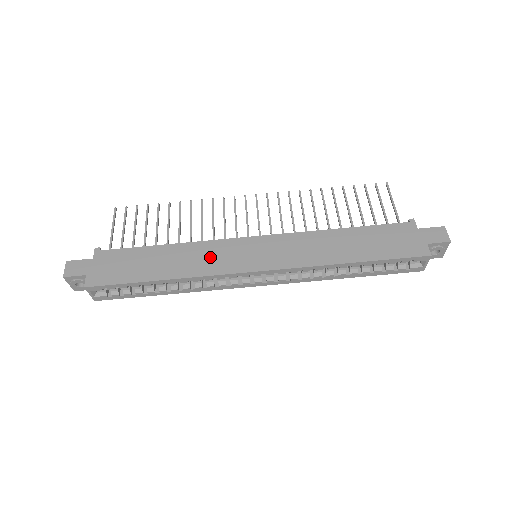
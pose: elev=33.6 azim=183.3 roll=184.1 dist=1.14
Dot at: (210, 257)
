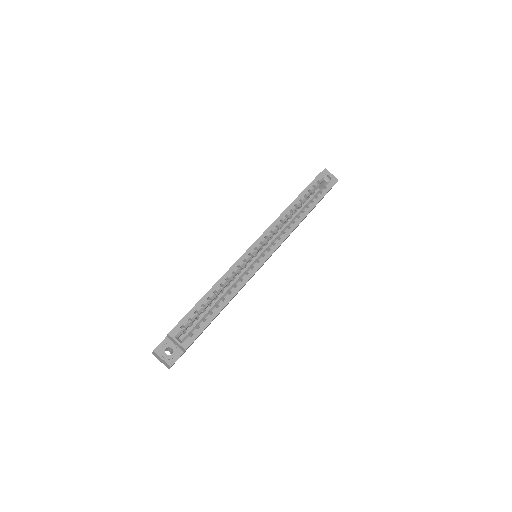
Dot at: occluded
